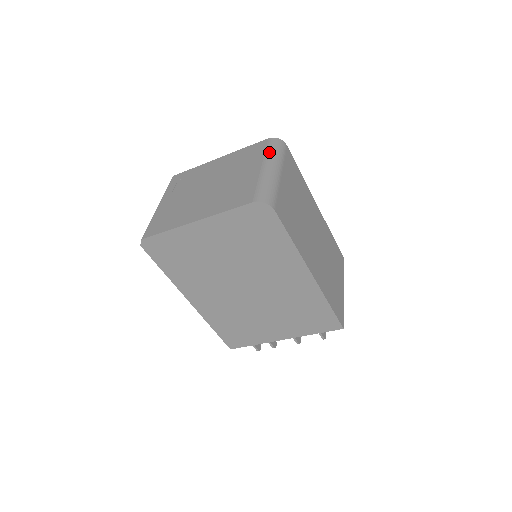
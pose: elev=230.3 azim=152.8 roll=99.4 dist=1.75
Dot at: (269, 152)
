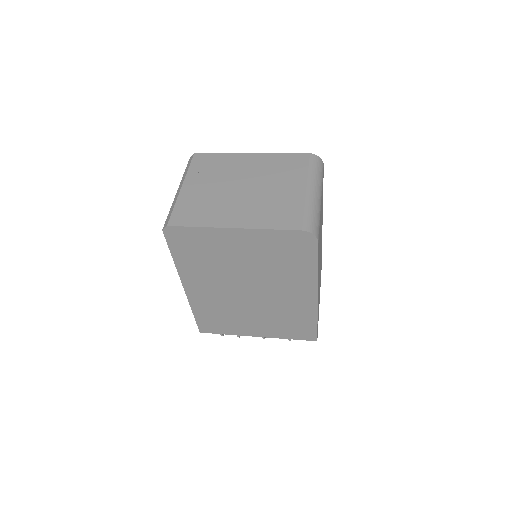
Dot at: (313, 172)
